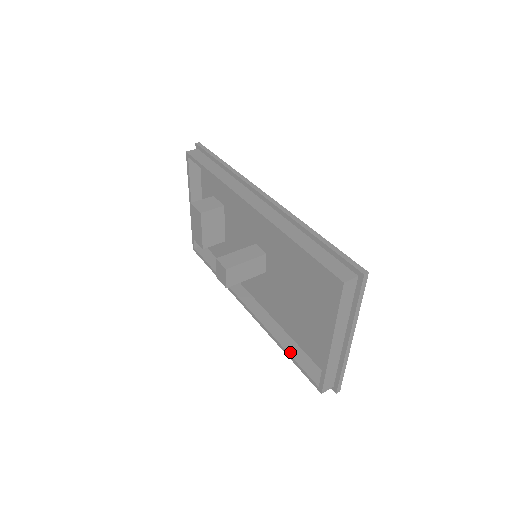
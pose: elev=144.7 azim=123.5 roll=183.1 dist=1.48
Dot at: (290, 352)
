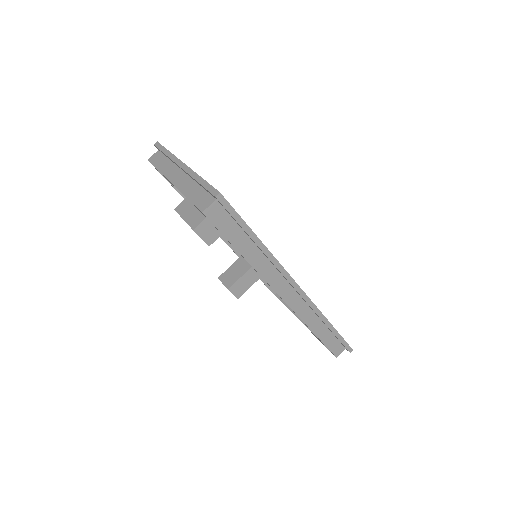
Dot at: occluded
